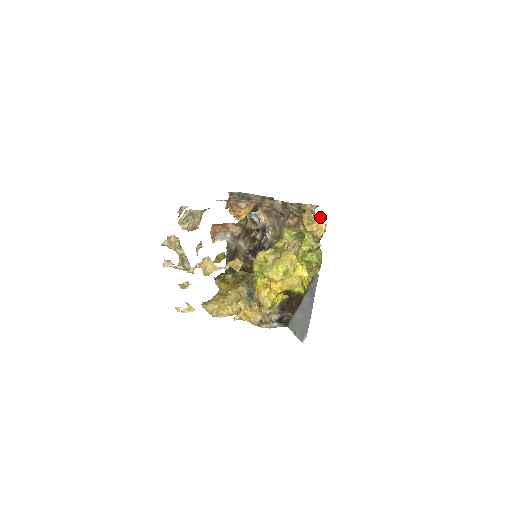
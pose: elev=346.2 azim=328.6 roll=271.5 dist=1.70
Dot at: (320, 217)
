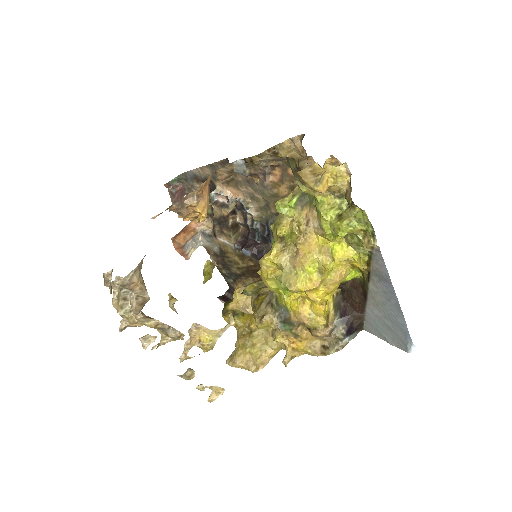
Dot at: (330, 158)
